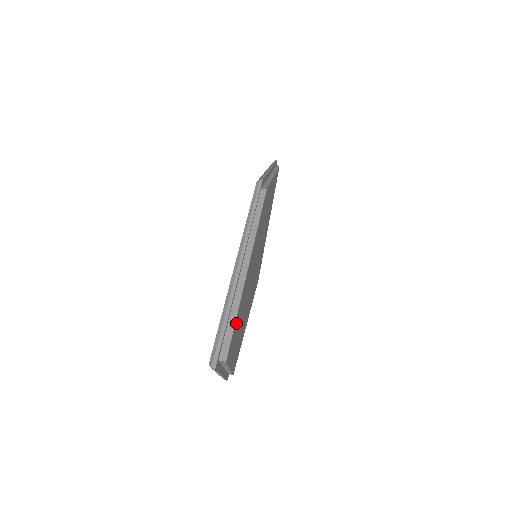
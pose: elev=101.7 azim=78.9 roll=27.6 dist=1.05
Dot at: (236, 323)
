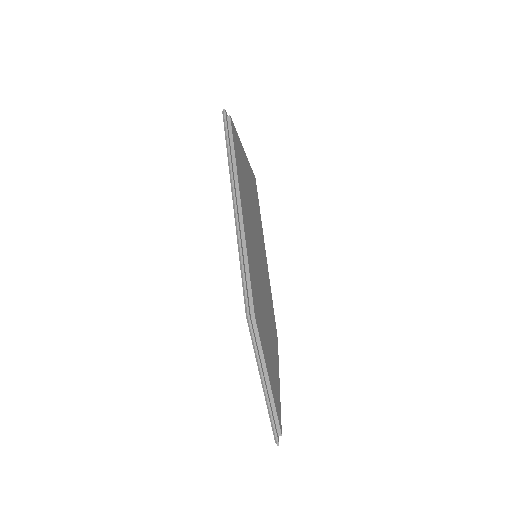
Dot at: (276, 404)
